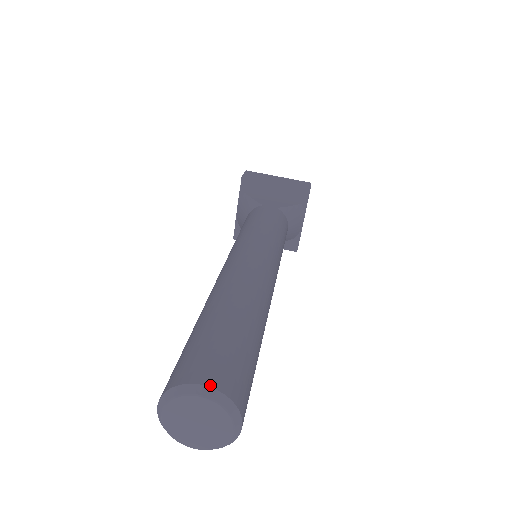
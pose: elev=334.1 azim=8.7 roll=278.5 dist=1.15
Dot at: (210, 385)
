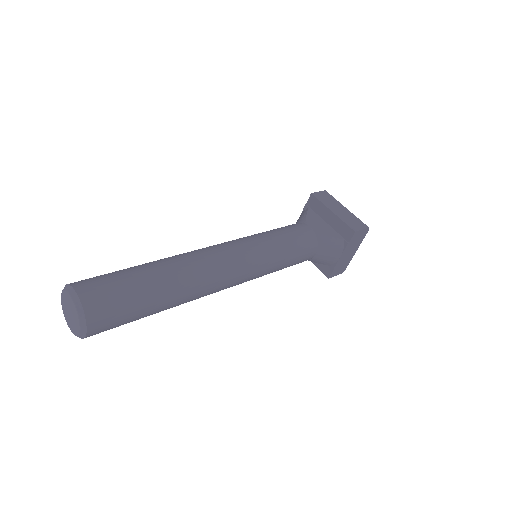
Dot at: (79, 295)
